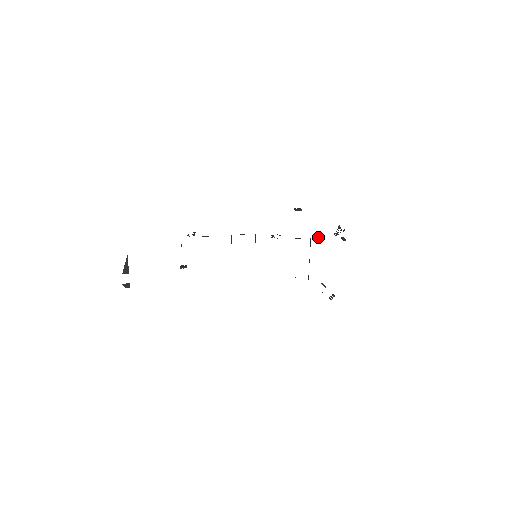
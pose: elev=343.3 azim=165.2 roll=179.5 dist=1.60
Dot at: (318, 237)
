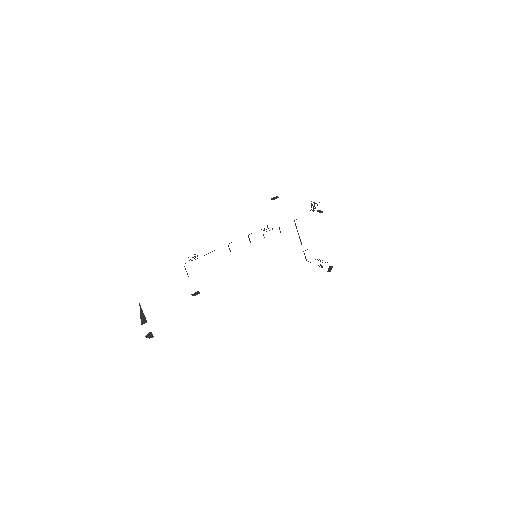
Dot at: occluded
